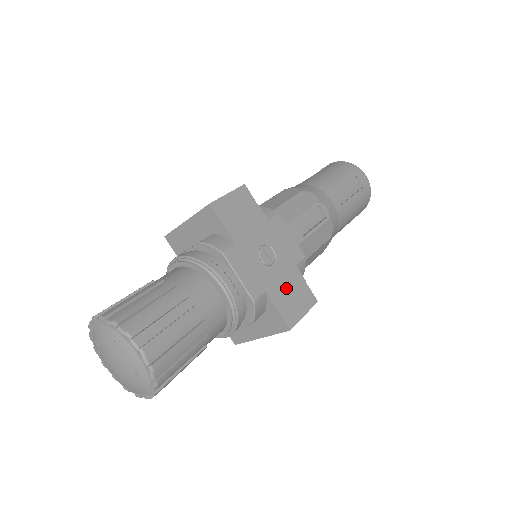
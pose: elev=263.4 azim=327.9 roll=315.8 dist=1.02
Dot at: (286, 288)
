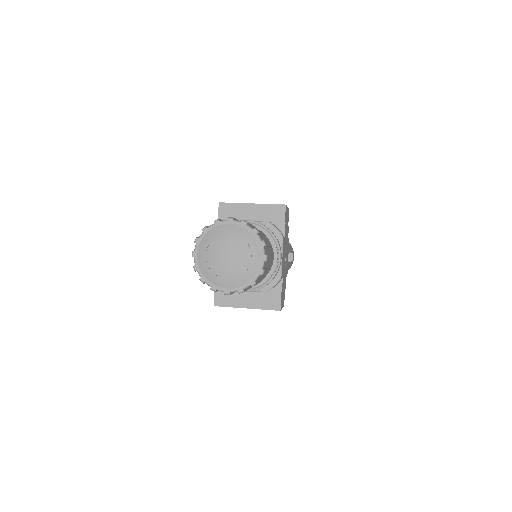
Dot at: (284, 284)
